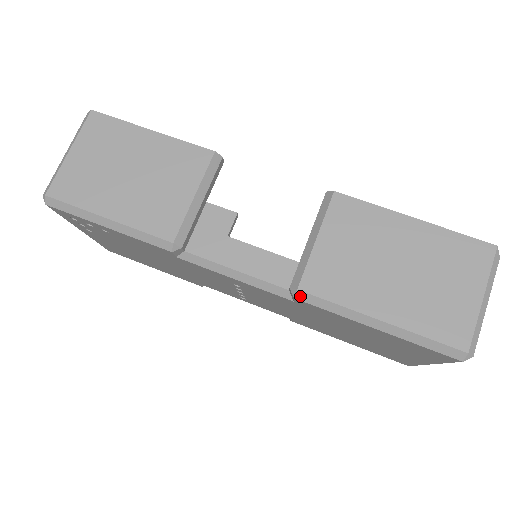
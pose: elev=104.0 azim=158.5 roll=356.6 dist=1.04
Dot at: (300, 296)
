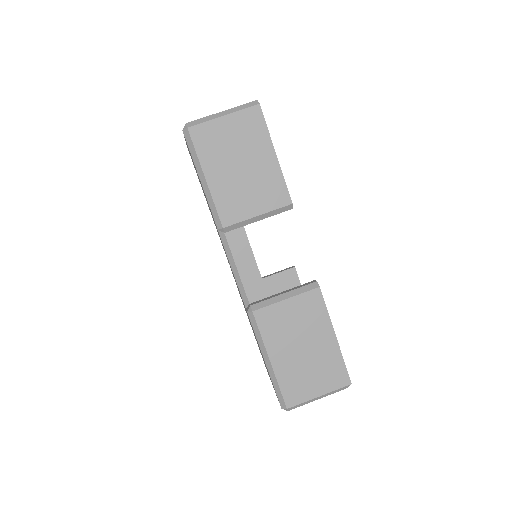
Dot at: (250, 315)
